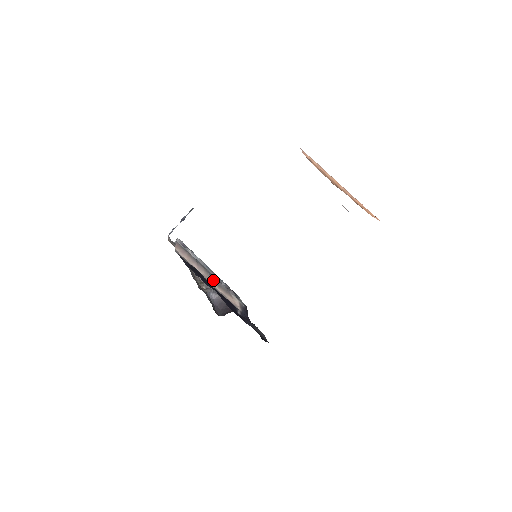
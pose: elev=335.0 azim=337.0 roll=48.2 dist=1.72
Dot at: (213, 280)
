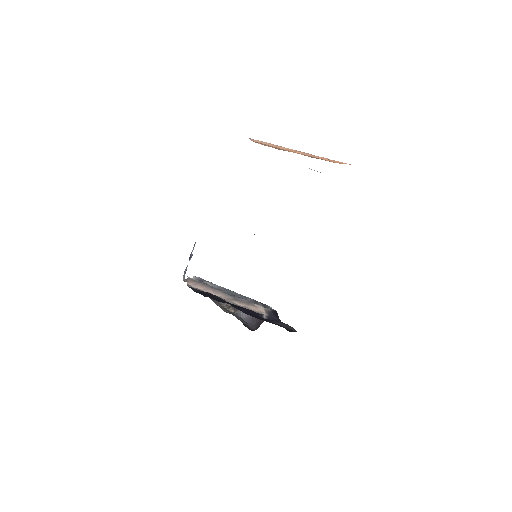
Dot at: (232, 298)
